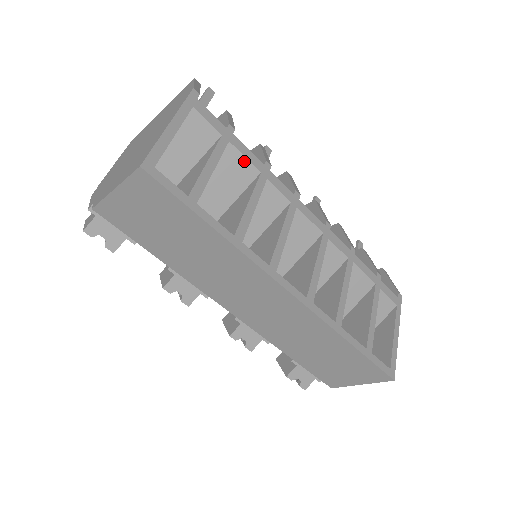
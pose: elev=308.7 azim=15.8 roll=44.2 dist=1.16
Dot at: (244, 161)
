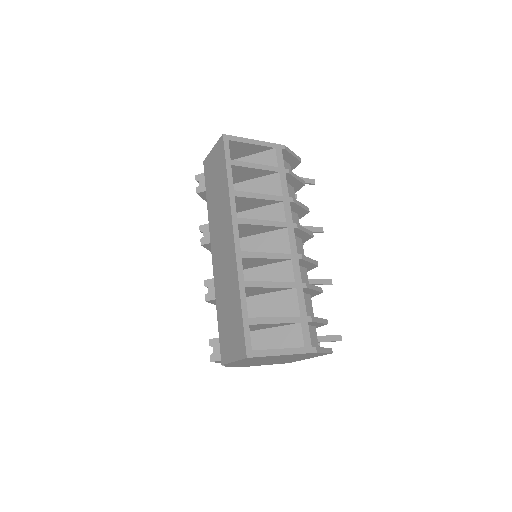
Dot at: (279, 186)
